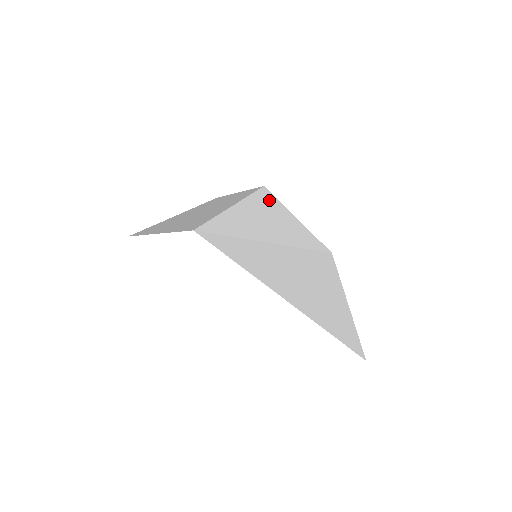
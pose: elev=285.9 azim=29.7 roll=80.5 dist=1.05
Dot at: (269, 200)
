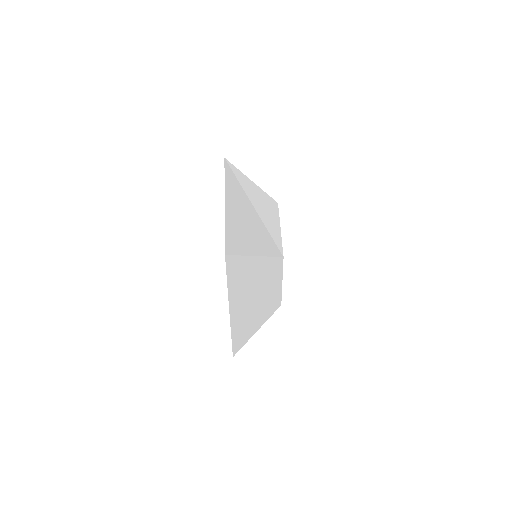
Dot at: (273, 205)
